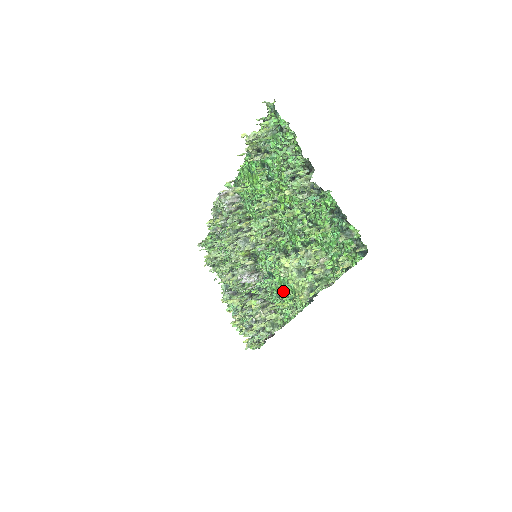
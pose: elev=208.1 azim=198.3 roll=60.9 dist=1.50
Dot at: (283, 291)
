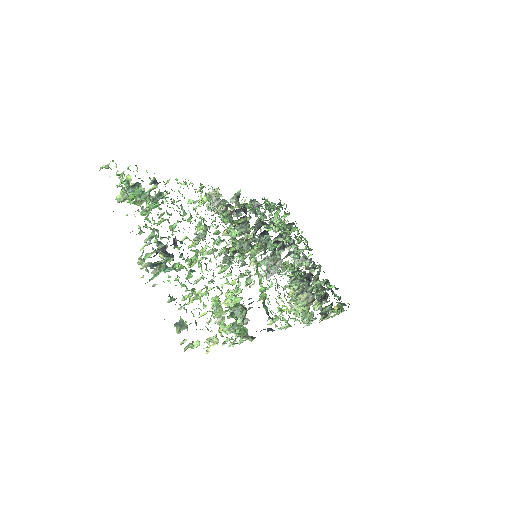
Dot at: occluded
